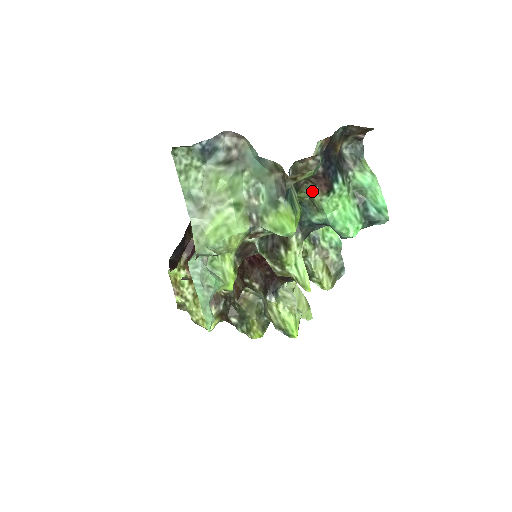
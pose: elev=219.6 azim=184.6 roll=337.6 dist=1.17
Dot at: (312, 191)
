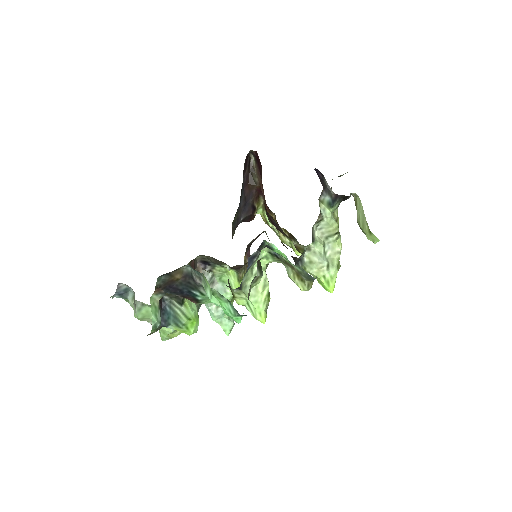
Dot at: occluded
